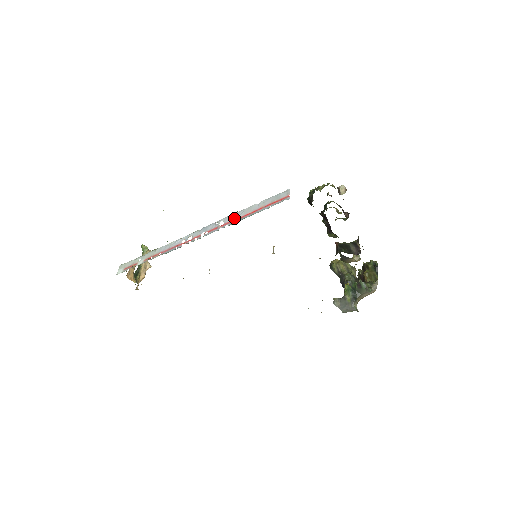
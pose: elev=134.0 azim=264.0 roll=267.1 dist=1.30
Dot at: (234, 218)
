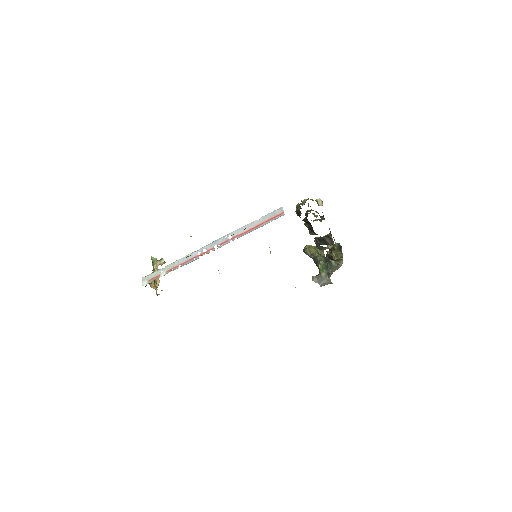
Dot at: (241, 232)
